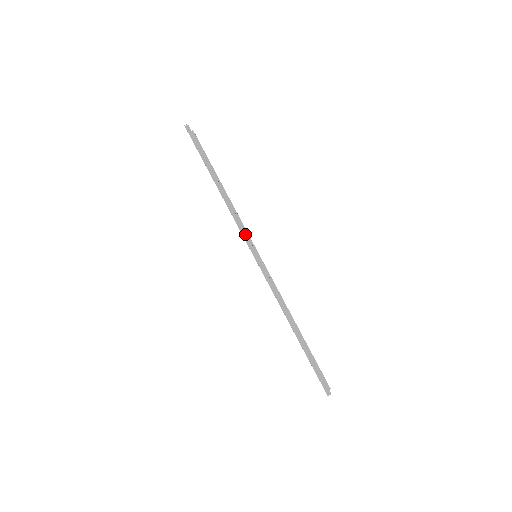
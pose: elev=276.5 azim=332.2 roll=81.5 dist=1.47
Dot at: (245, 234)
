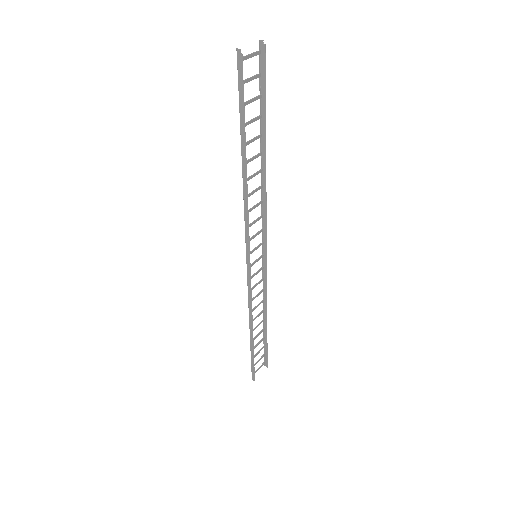
Dot at: (248, 239)
